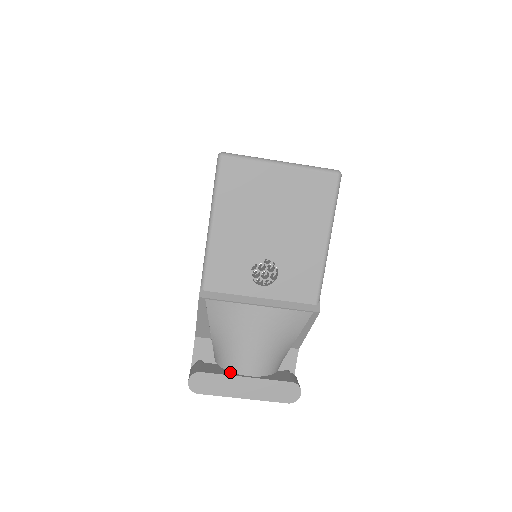
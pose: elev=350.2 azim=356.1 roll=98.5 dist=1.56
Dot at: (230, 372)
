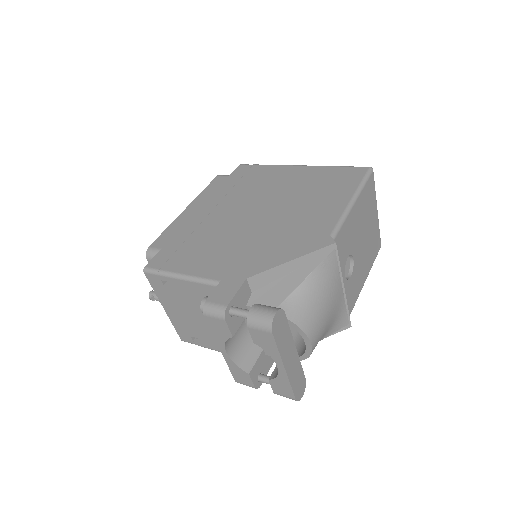
Dot at: occluded
